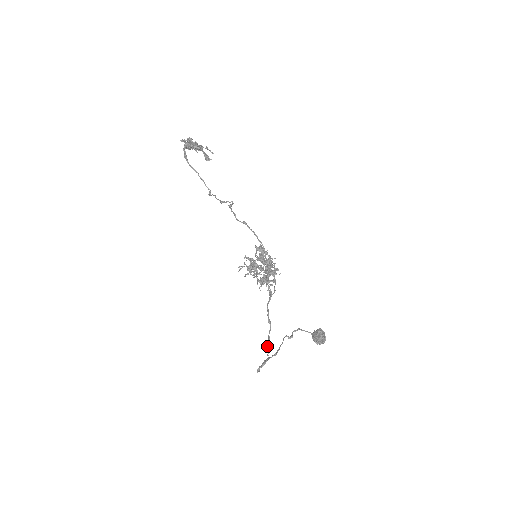
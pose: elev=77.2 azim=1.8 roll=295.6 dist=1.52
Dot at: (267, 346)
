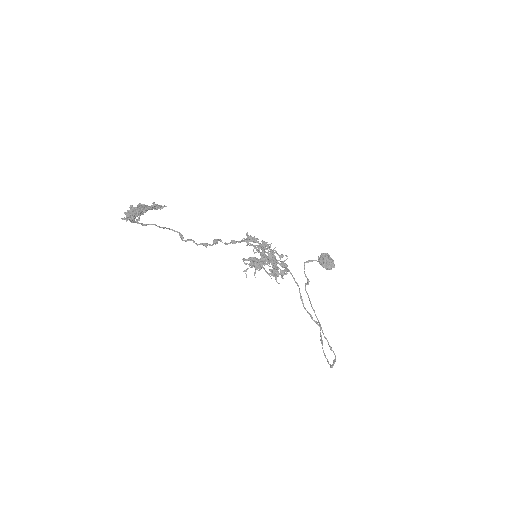
Dot at: (330, 348)
